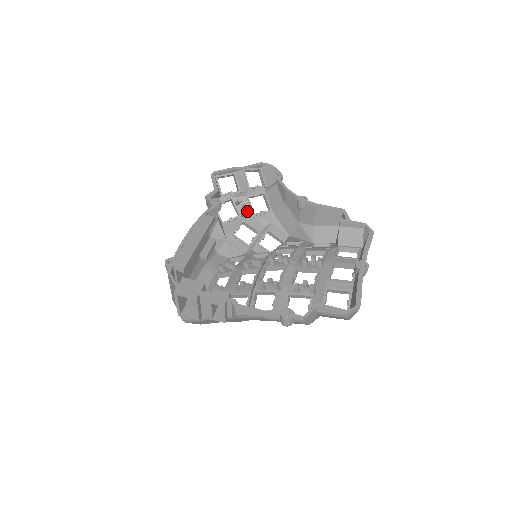
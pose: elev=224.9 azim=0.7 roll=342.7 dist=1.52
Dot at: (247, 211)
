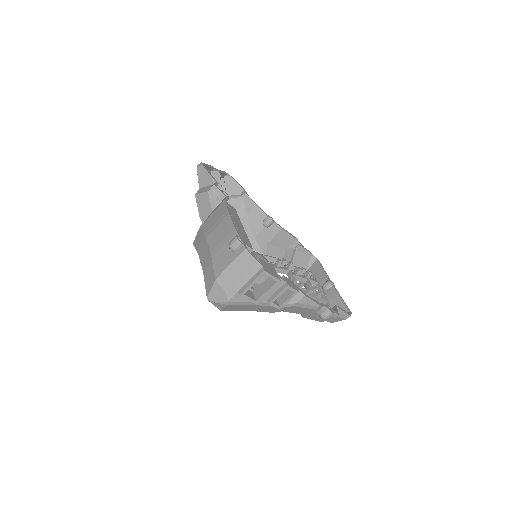
Dot at: occluded
